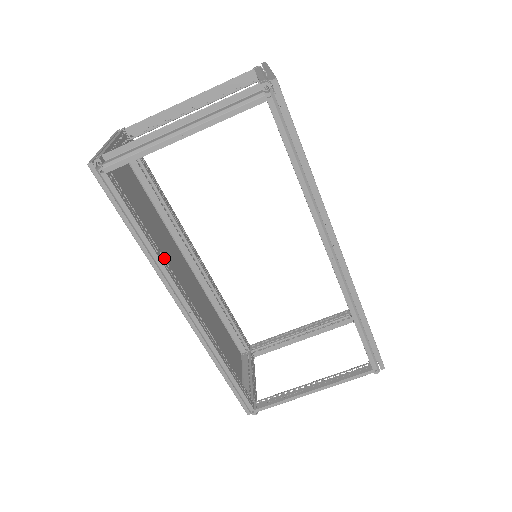
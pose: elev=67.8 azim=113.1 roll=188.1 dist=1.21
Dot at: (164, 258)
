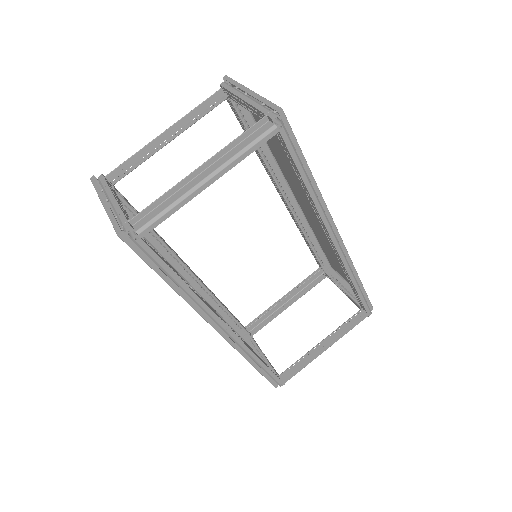
Dot at: (196, 292)
